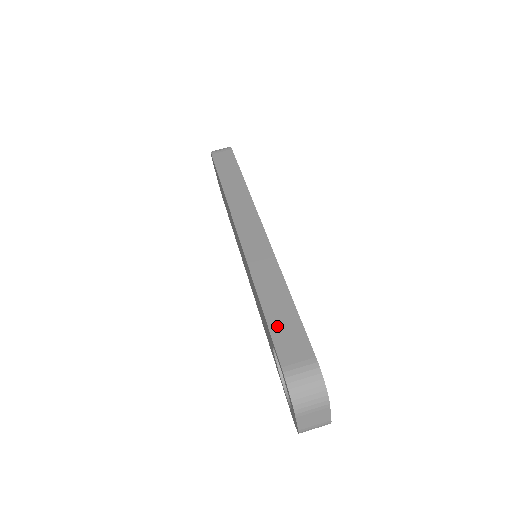
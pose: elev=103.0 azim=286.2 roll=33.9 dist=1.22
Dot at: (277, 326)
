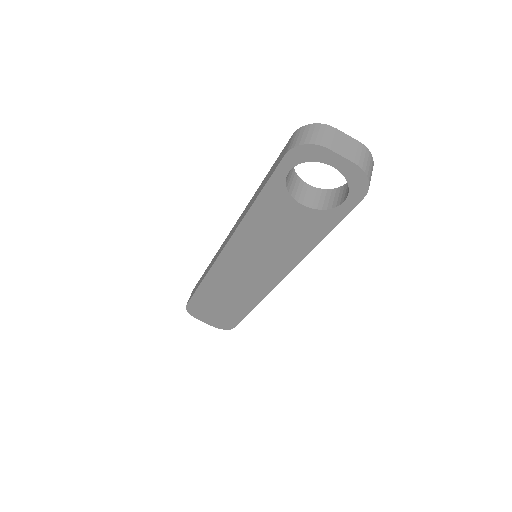
Dot at: (268, 177)
